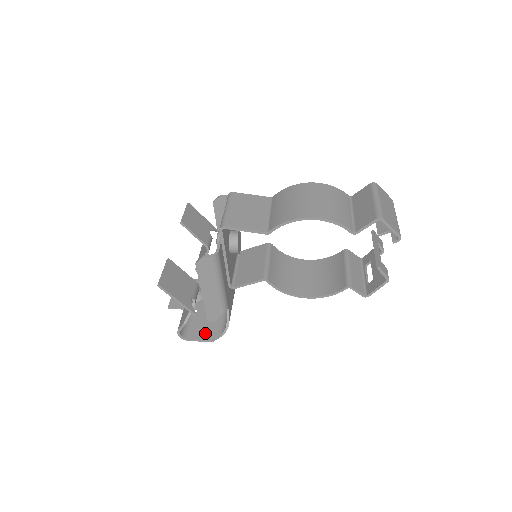
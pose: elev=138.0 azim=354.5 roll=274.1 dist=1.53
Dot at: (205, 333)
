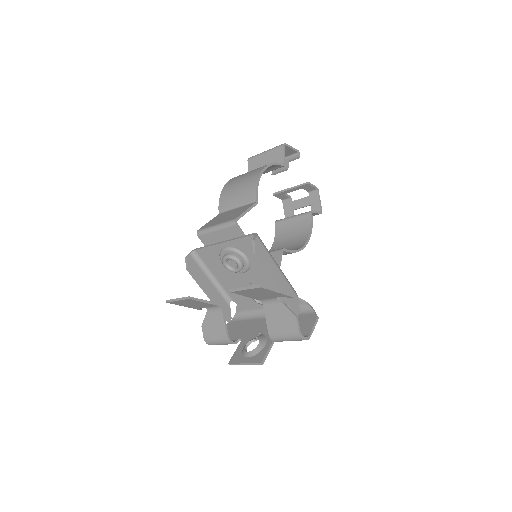
Dot at: (307, 324)
